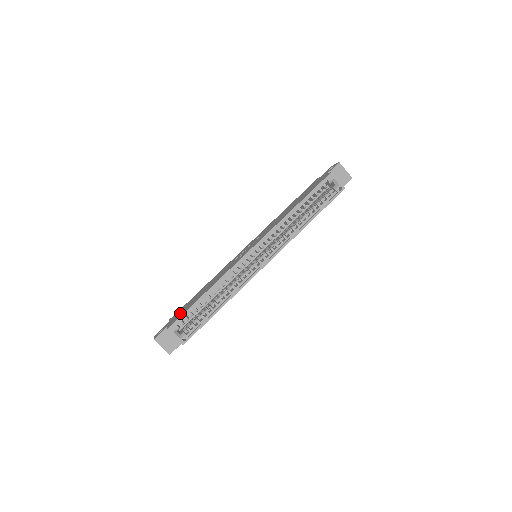
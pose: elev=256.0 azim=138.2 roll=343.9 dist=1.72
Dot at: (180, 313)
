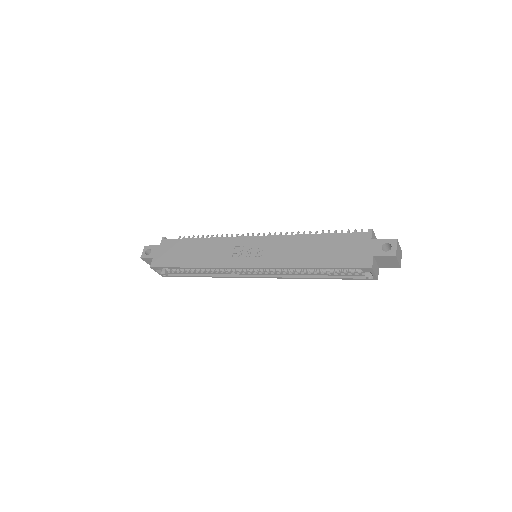
Dot at: (167, 256)
